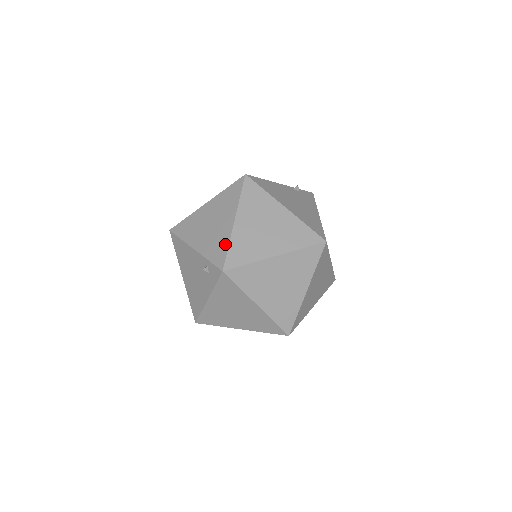
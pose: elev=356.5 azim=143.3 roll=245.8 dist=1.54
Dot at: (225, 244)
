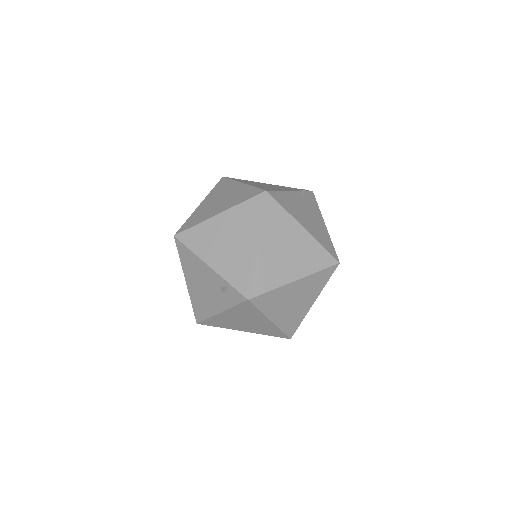
Dot at: (248, 270)
